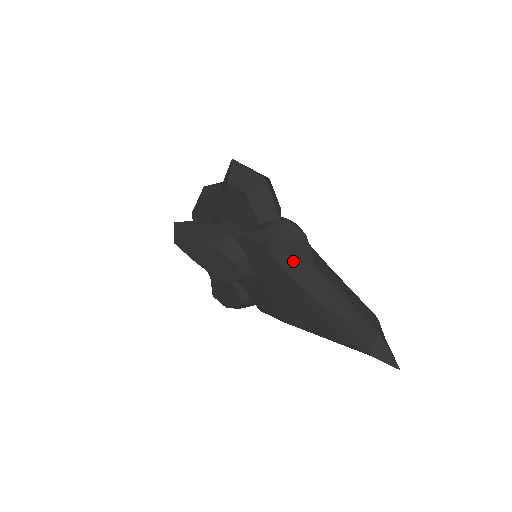
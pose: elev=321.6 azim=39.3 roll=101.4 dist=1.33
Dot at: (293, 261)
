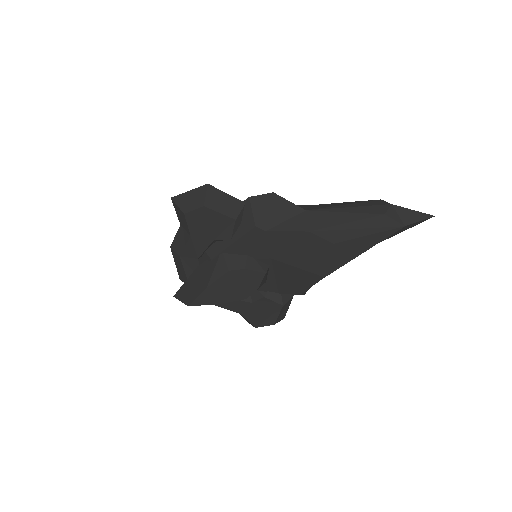
Dot at: (284, 221)
